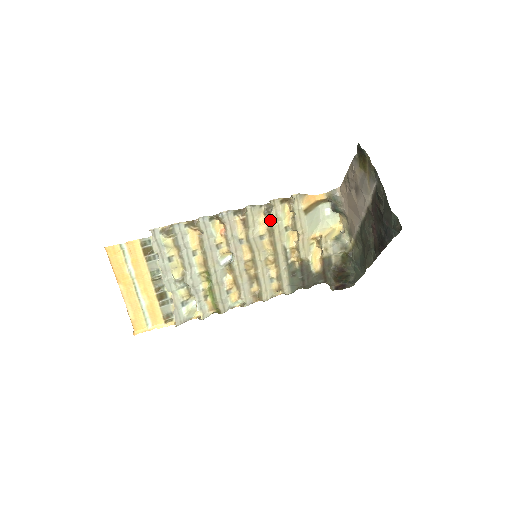
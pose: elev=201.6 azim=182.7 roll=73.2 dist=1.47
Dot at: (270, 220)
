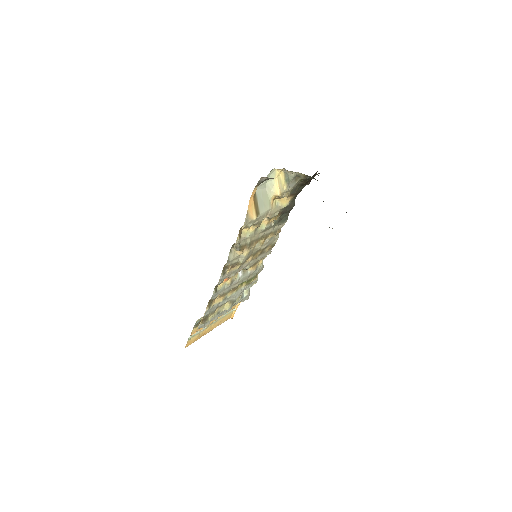
Dot at: (244, 246)
